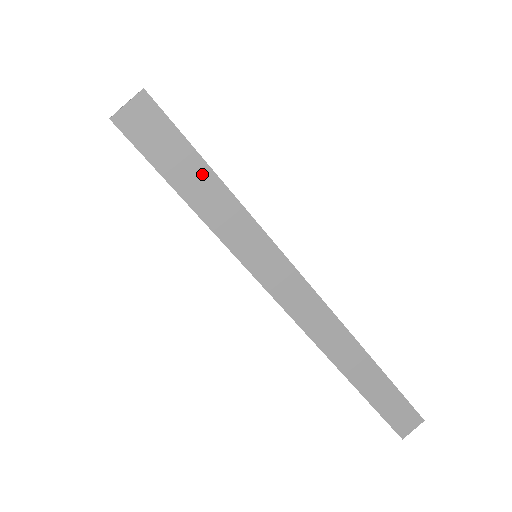
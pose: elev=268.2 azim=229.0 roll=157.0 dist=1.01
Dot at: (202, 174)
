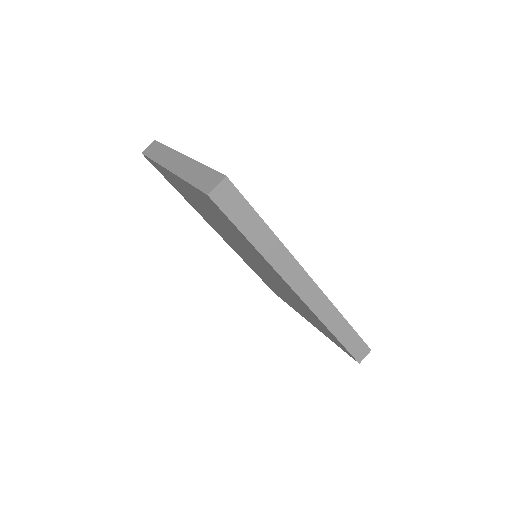
Dot at: (255, 220)
